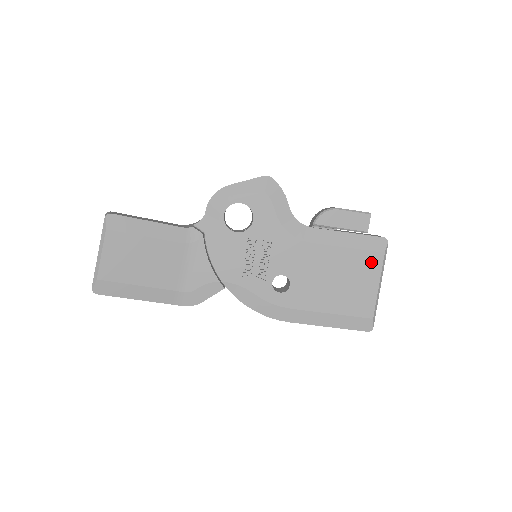
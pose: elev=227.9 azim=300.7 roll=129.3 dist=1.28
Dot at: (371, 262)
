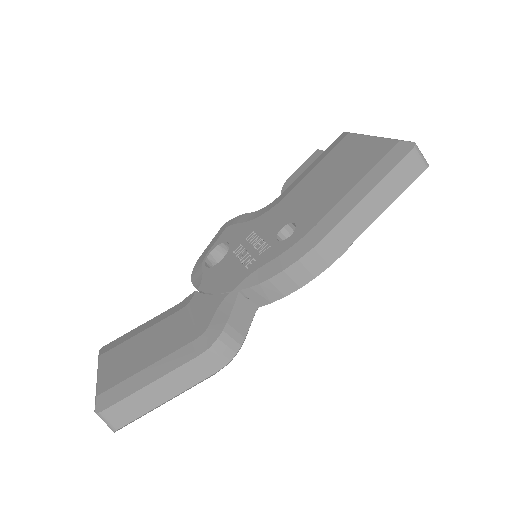
Dot at: (345, 145)
